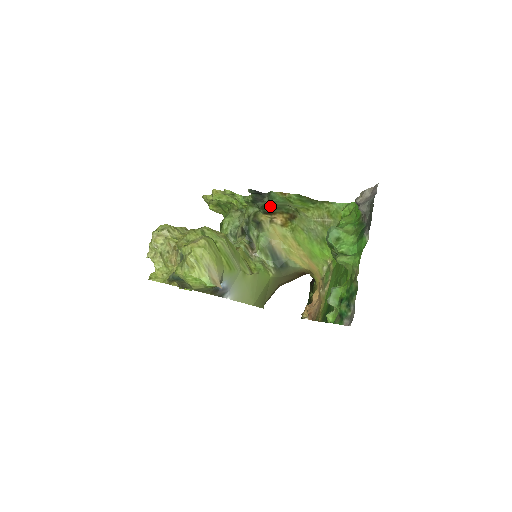
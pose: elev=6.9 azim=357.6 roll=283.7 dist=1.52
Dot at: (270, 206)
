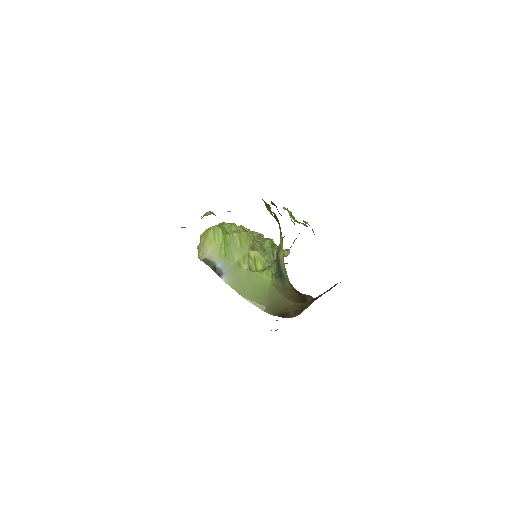
Dot at: (274, 215)
